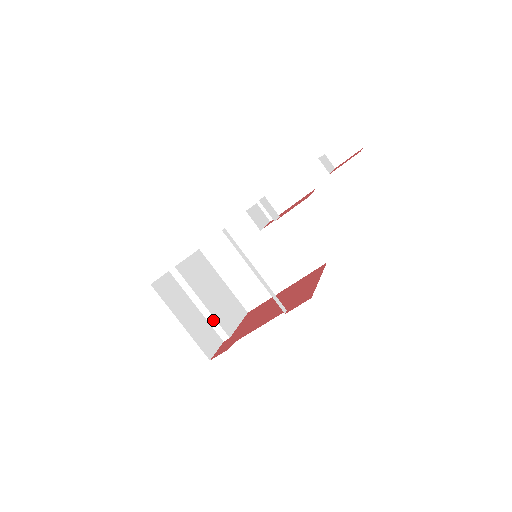
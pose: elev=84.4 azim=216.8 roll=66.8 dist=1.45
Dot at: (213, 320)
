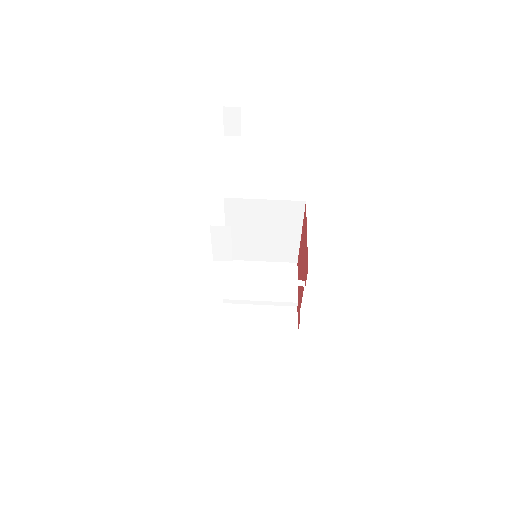
Dot at: (277, 303)
